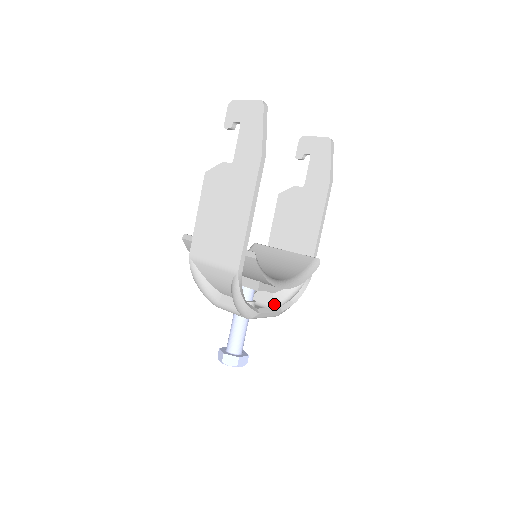
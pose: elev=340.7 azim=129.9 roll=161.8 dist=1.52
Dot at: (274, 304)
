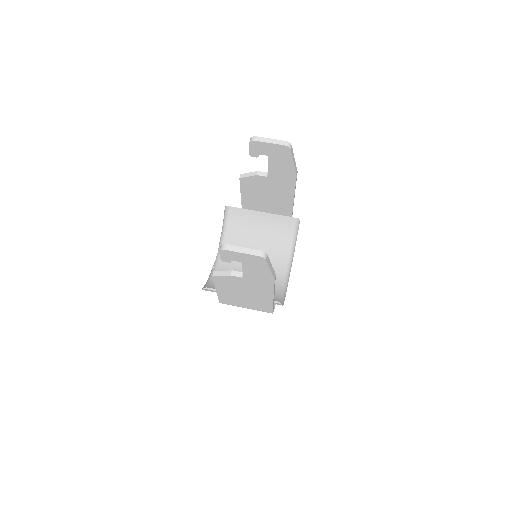
Dot at: occluded
